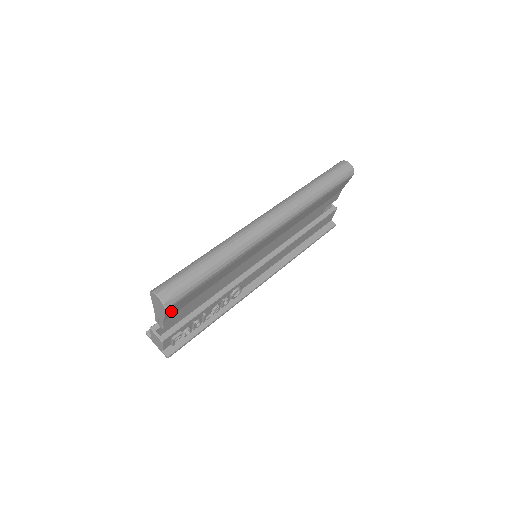
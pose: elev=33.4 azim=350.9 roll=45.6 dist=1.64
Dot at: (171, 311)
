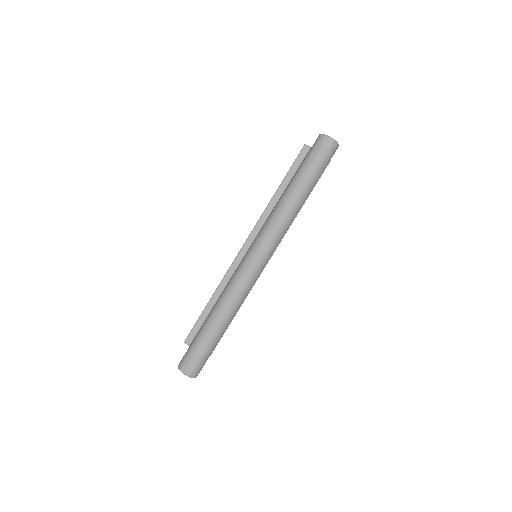
Dot at: occluded
